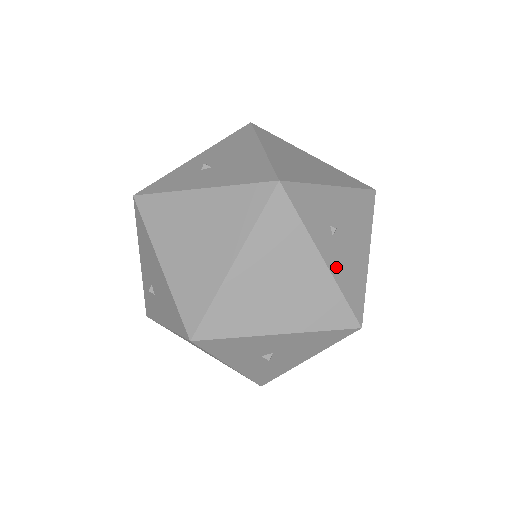
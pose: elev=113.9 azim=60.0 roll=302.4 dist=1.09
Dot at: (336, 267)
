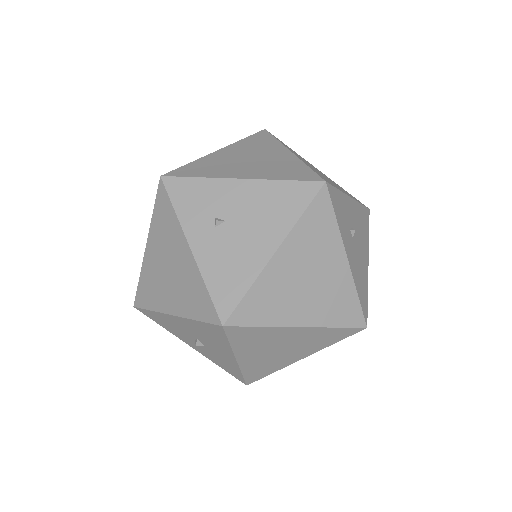
Dot at: (207, 258)
